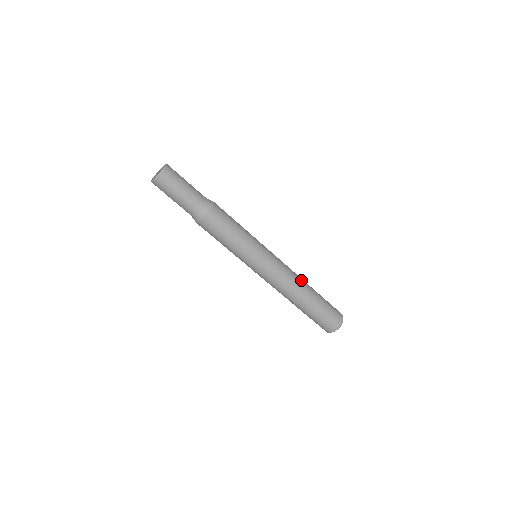
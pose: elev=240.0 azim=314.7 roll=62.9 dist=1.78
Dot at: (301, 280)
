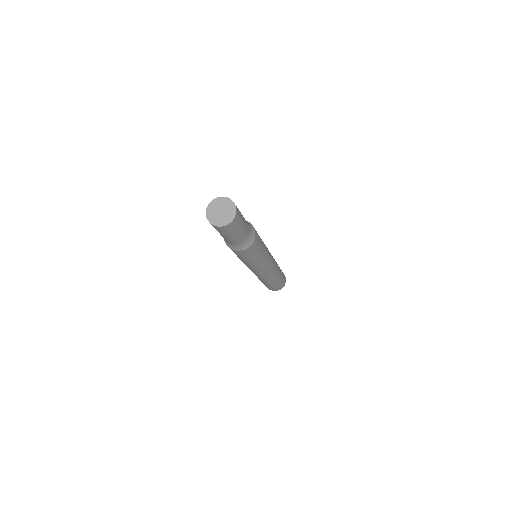
Dot at: (272, 278)
